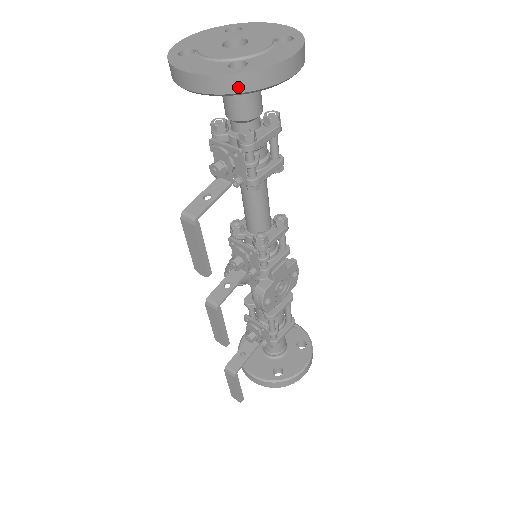
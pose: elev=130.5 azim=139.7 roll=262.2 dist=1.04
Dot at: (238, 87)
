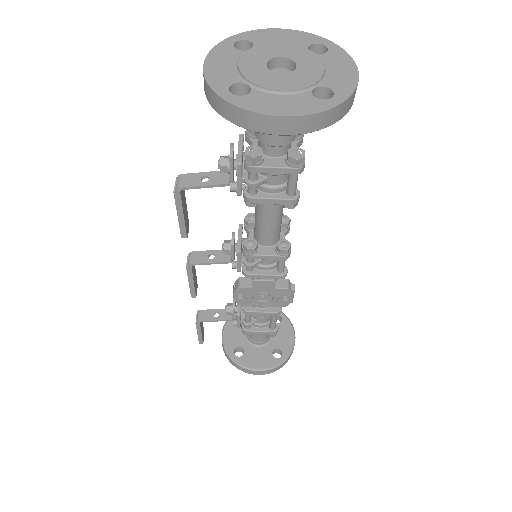
Dot at: (221, 110)
